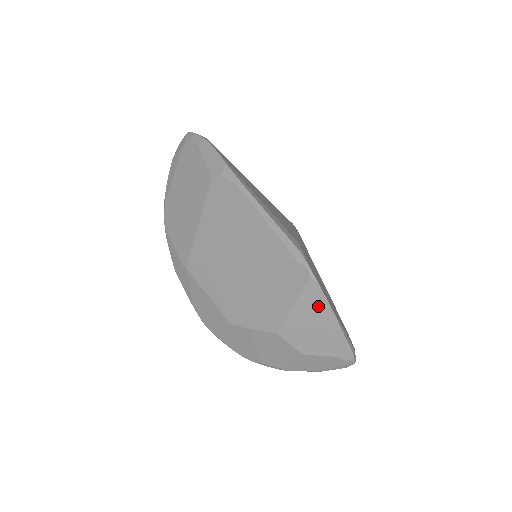
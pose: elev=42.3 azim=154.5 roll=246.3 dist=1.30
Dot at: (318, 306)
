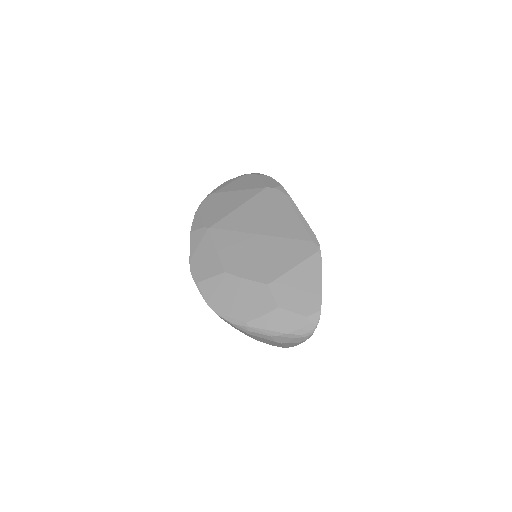
Dot at: (313, 273)
